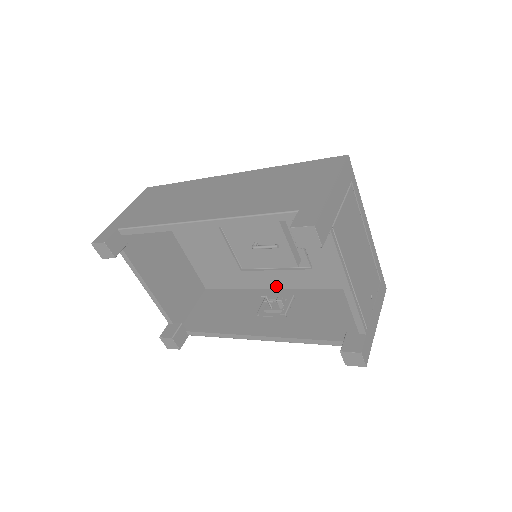
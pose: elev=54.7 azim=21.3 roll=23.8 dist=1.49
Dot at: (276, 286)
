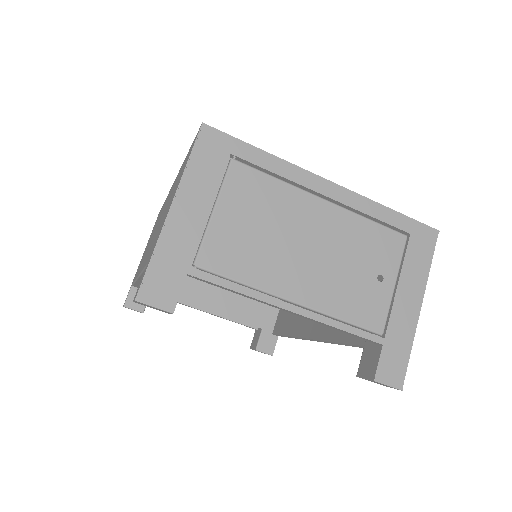
Dot at: occluded
